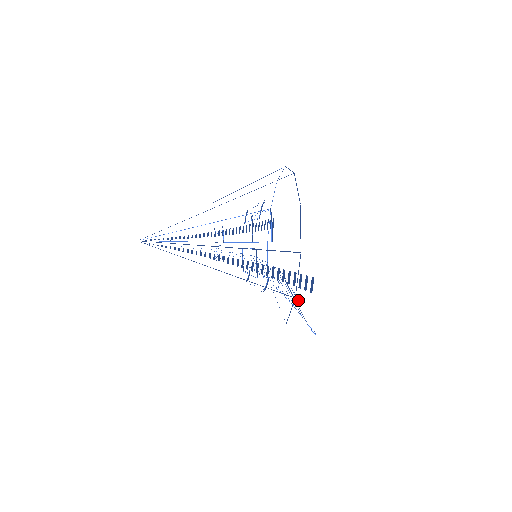
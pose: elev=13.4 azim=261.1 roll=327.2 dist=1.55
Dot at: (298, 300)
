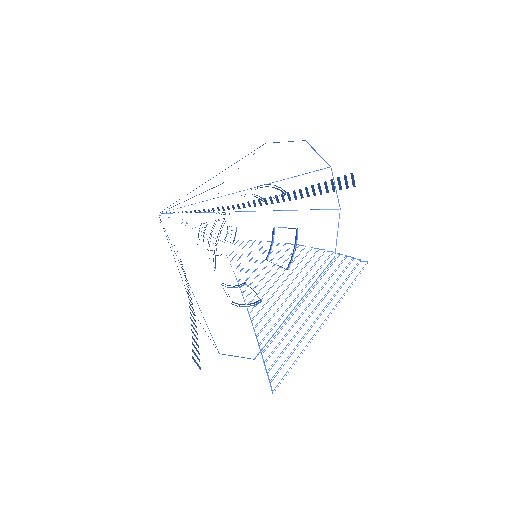
Dot at: occluded
